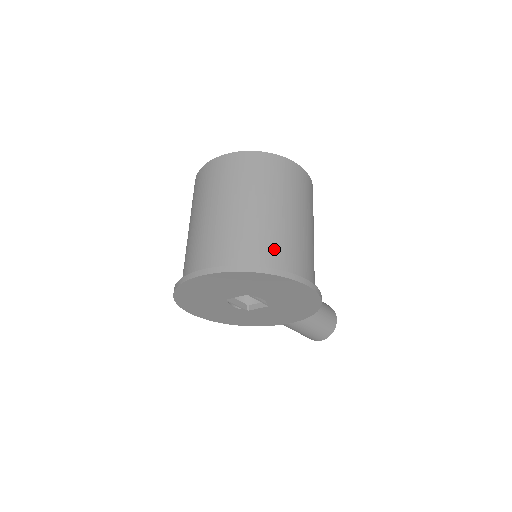
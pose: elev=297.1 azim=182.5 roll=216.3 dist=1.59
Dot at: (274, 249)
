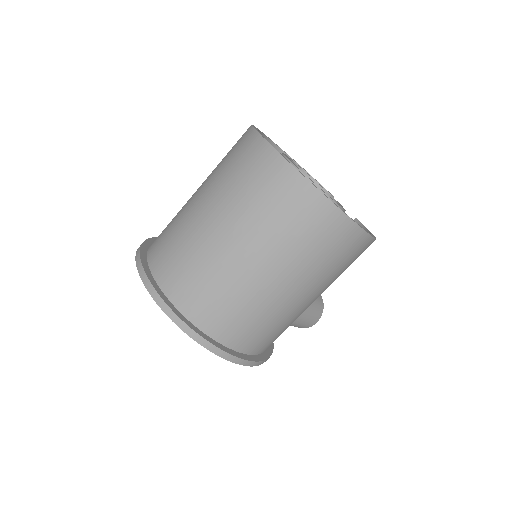
Dot at: (234, 319)
